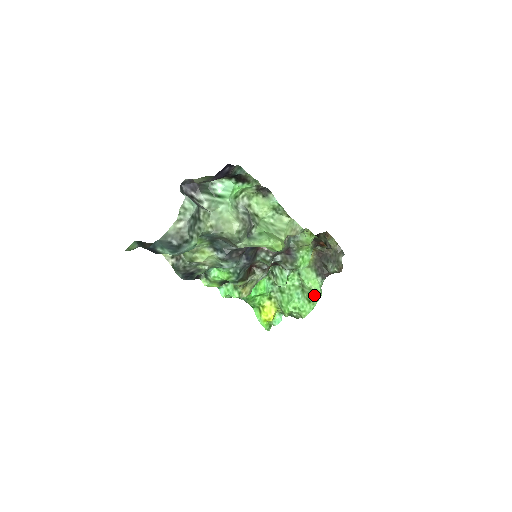
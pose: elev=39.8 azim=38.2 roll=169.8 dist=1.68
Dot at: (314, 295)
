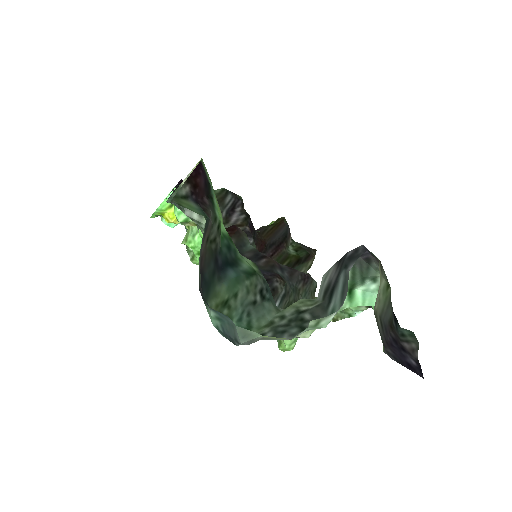
Dot at: occluded
